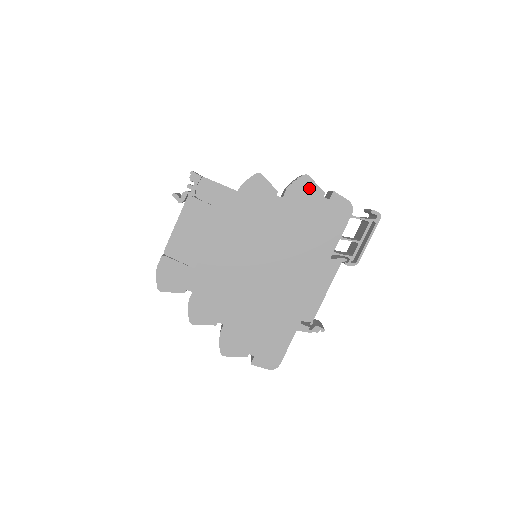
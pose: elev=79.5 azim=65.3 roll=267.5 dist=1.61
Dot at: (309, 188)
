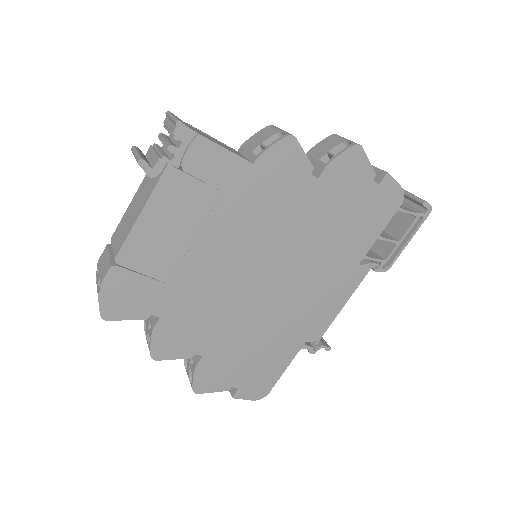
Dot at: (358, 166)
